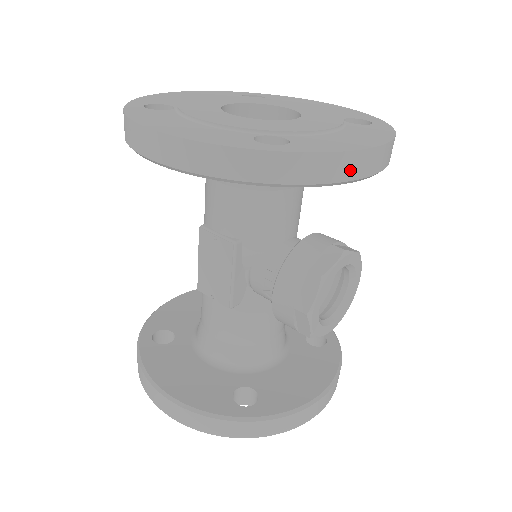
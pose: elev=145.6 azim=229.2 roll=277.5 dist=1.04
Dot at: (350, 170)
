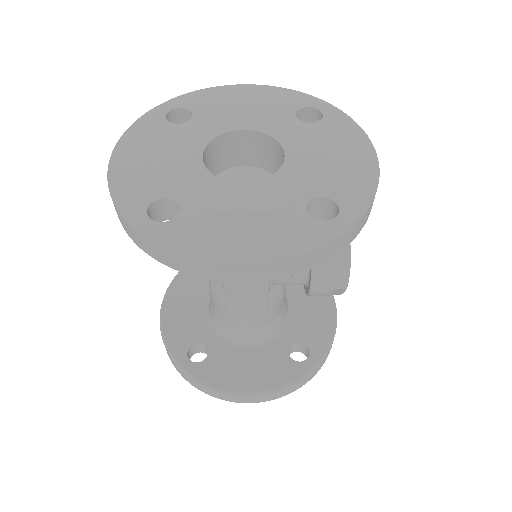
Dot at: occluded
